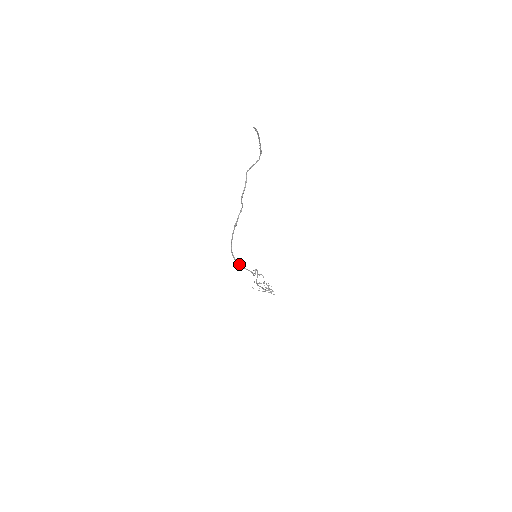
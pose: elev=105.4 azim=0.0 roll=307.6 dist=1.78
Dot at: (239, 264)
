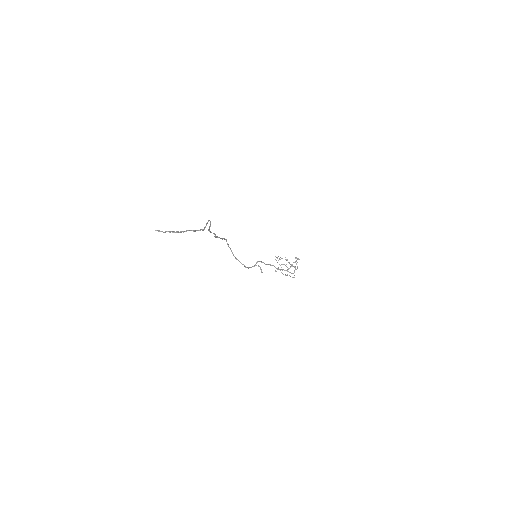
Dot at: (233, 255)
